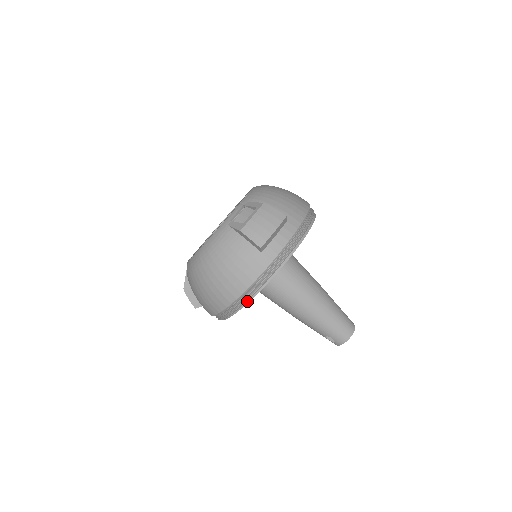
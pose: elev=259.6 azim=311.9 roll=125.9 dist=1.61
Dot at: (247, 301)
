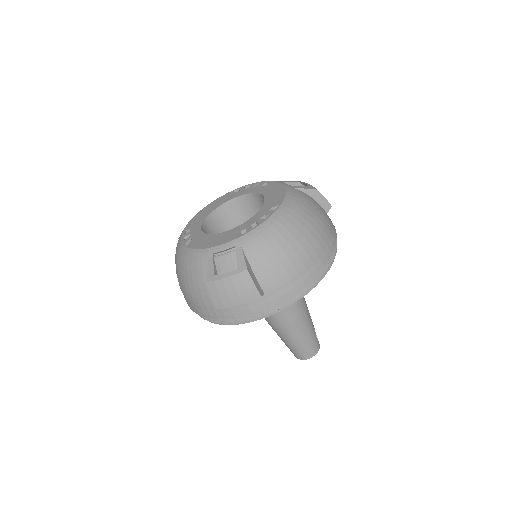
Dot at: occluded
